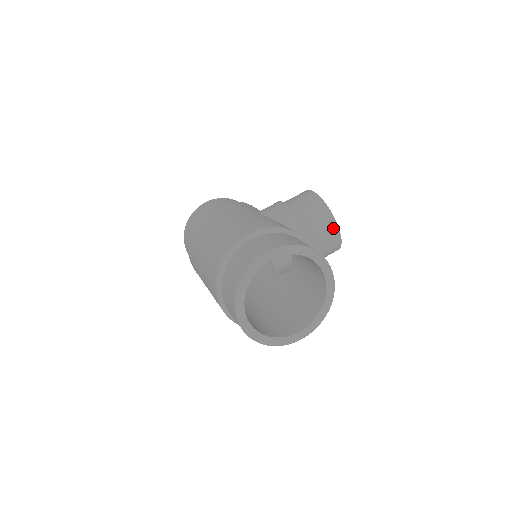
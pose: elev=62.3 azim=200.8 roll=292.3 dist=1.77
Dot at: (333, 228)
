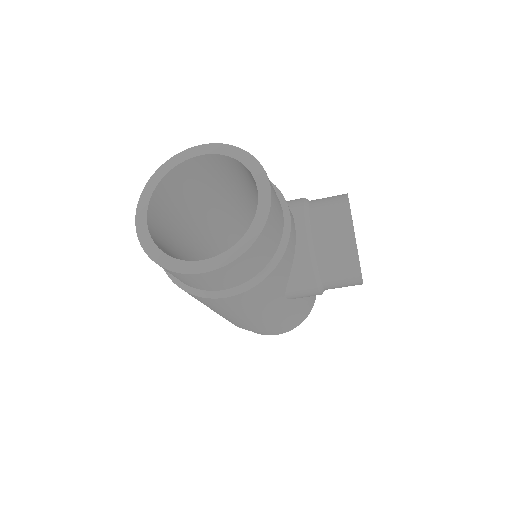
Dot at: (343, 216)
